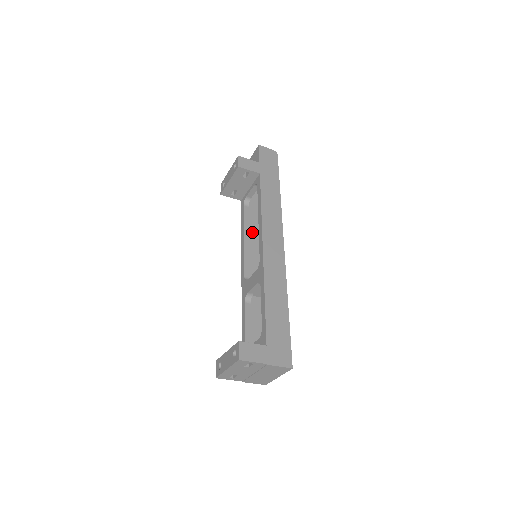
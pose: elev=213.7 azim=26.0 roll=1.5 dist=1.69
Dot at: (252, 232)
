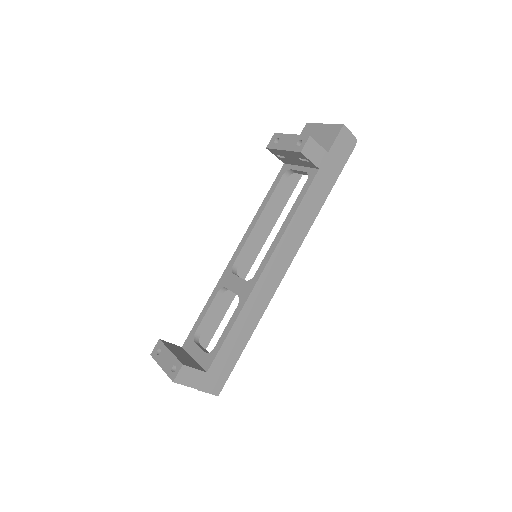
Dot at: (272, 210)
